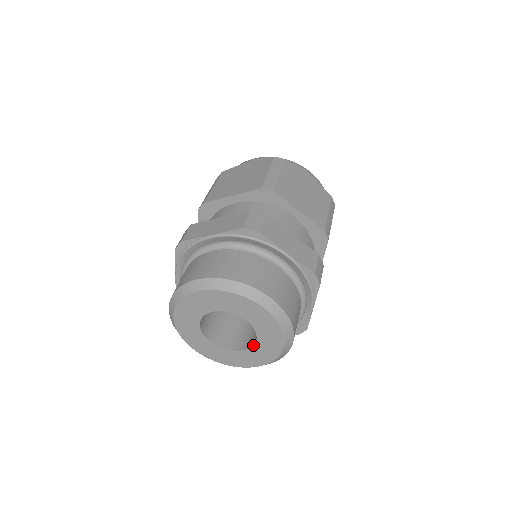
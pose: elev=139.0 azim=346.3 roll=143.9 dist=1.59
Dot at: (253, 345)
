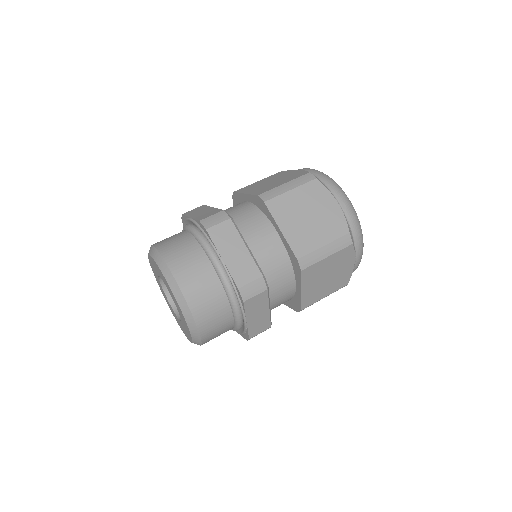
Dot at: (181, 320)
